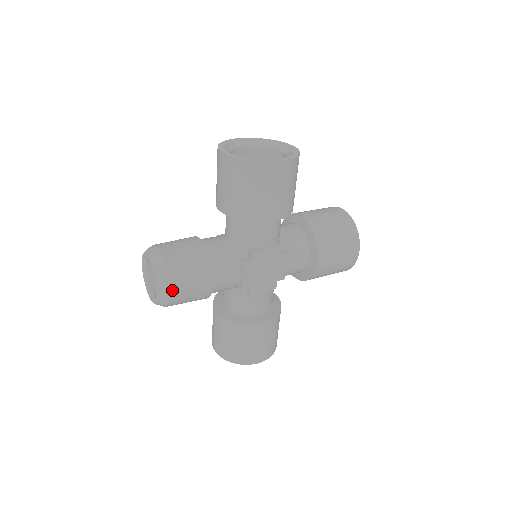
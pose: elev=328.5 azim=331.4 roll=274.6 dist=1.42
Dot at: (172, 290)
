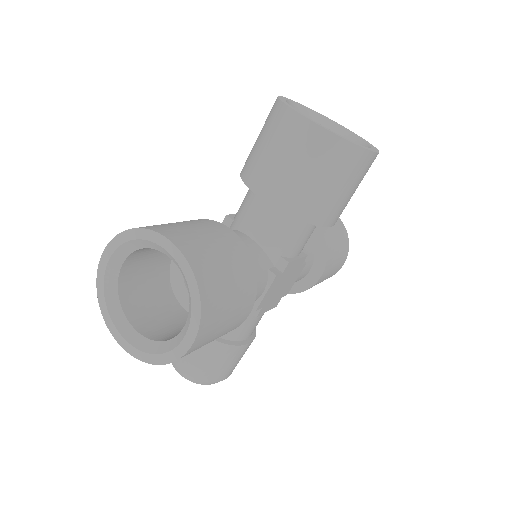
Dot at: (227, 377)
